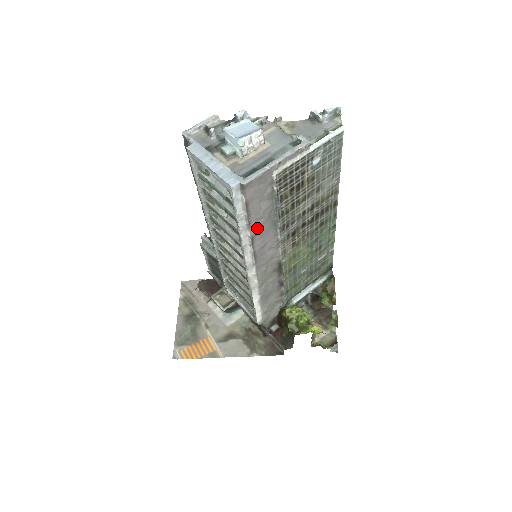
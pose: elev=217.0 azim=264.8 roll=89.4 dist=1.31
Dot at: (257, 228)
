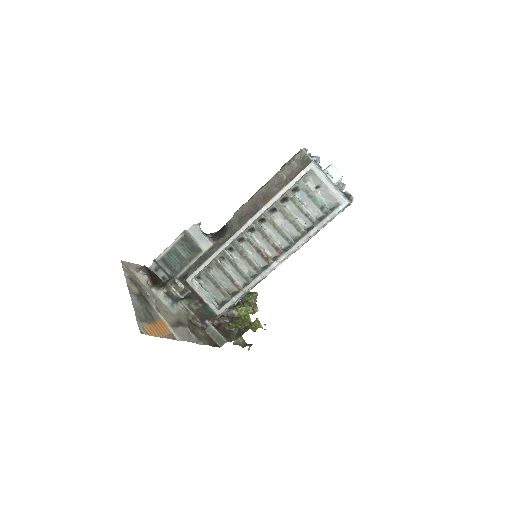
Dot at: (315, 234)
